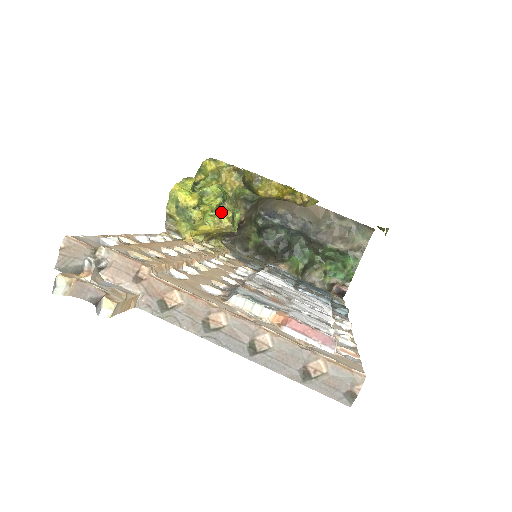
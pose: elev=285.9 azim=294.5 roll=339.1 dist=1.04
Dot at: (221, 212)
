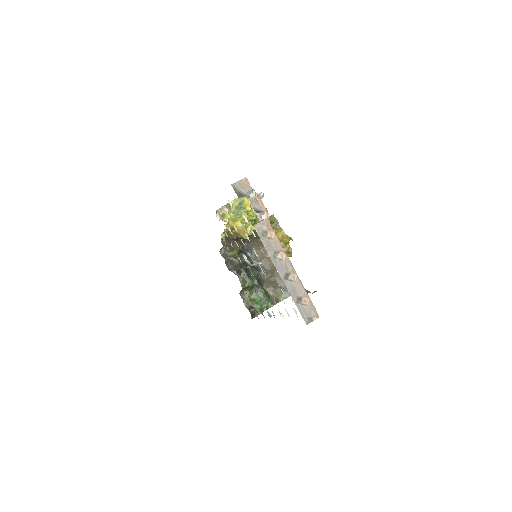
Dot at: (250, 224)
